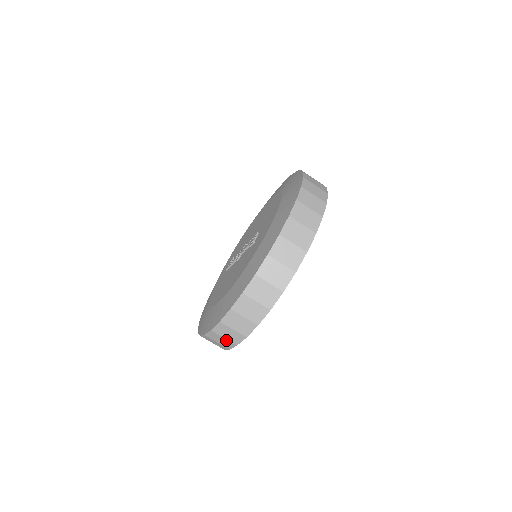
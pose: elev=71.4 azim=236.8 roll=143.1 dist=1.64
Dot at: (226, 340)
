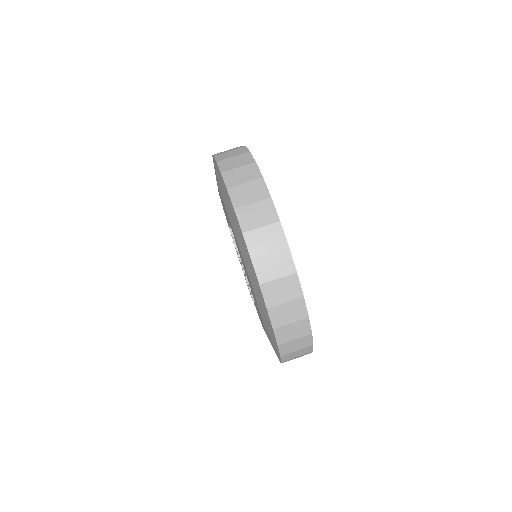
Dot at: (283, 281)
